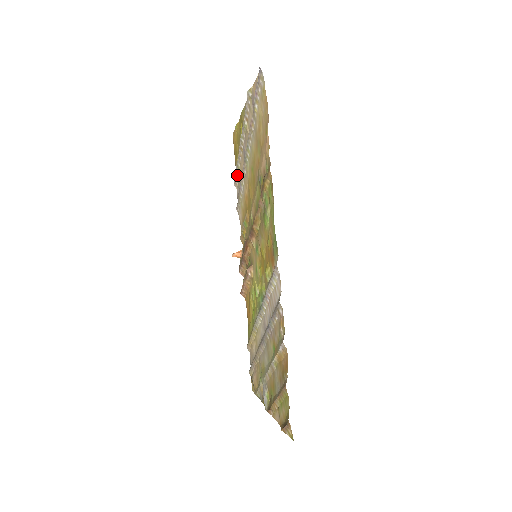
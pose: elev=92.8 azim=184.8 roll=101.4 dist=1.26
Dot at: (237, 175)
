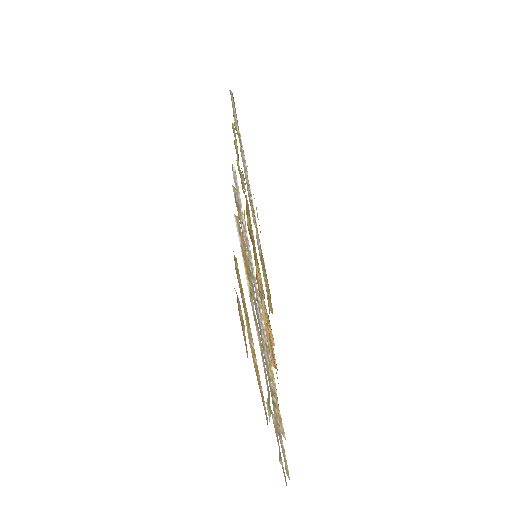
Dot at: occluded
